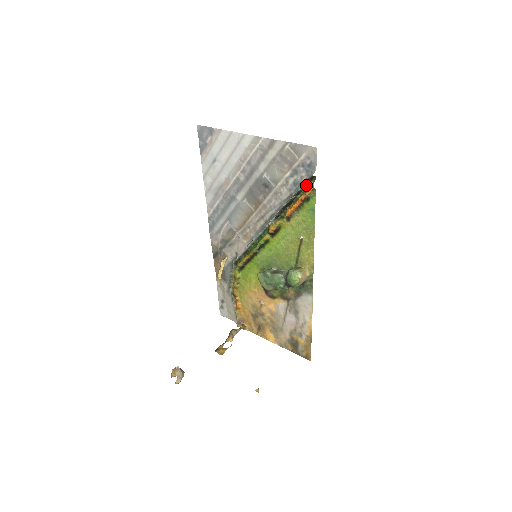
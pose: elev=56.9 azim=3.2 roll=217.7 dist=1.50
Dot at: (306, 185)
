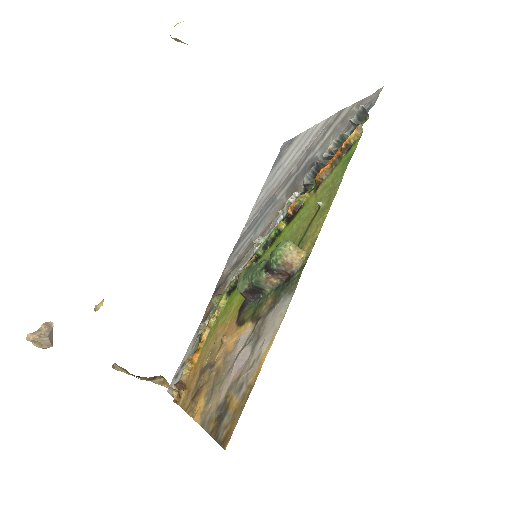
Dot at: occluded
